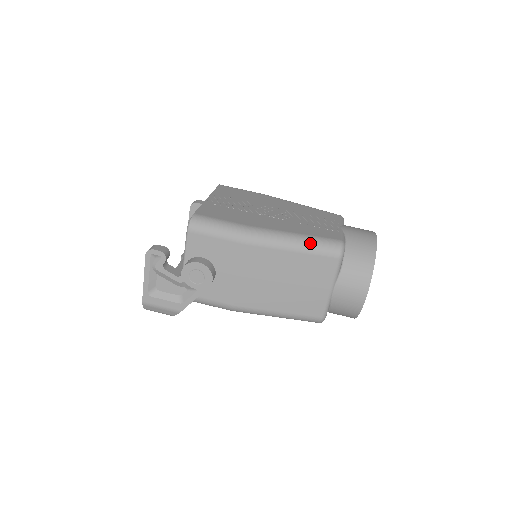
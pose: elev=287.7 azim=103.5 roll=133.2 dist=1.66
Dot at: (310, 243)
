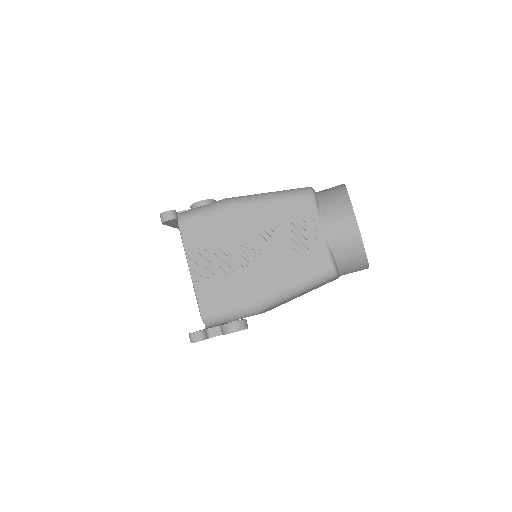
Dot at: (306, 286)
